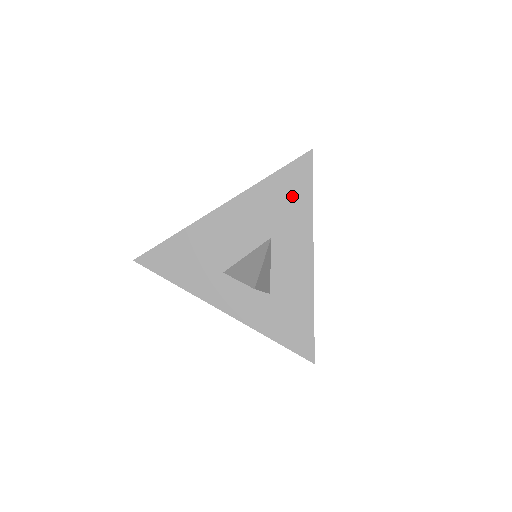
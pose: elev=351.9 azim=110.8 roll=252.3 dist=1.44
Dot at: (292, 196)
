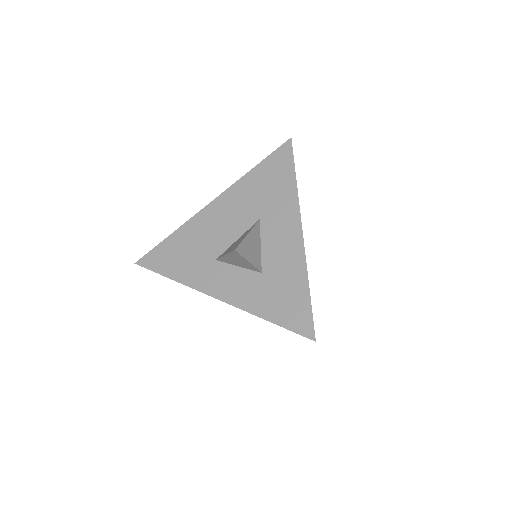
Dot at: (276, 179)
